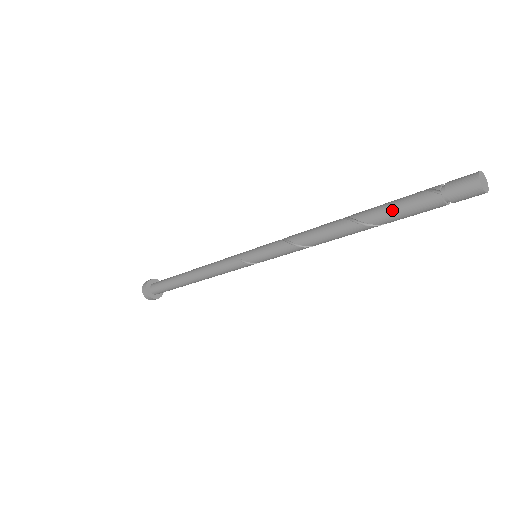
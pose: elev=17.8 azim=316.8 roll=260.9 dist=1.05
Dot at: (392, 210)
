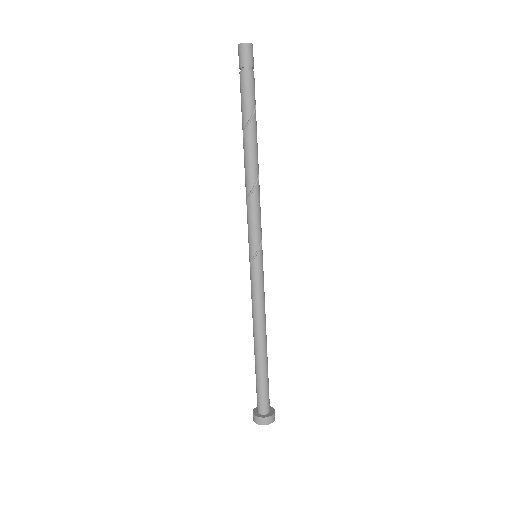
Dot at: (241, 110)
